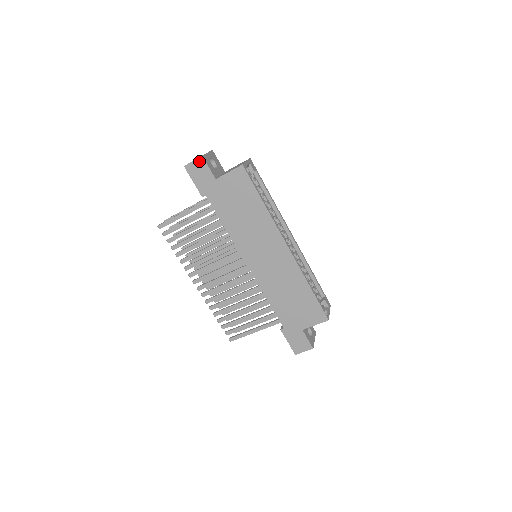
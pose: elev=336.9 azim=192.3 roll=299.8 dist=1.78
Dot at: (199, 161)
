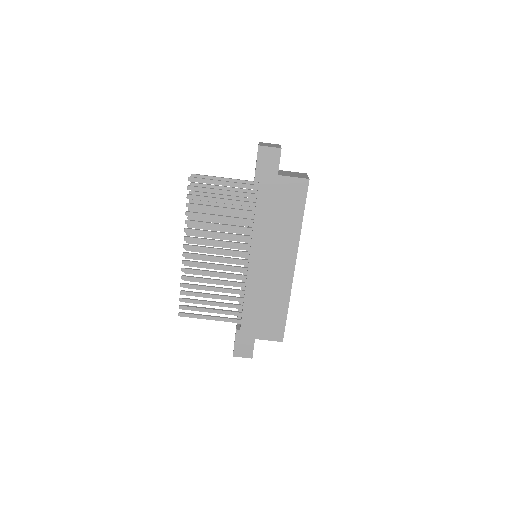
Dot at: (275, 151)
